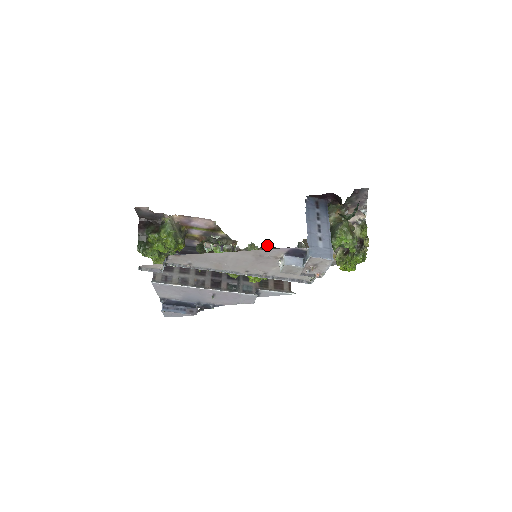
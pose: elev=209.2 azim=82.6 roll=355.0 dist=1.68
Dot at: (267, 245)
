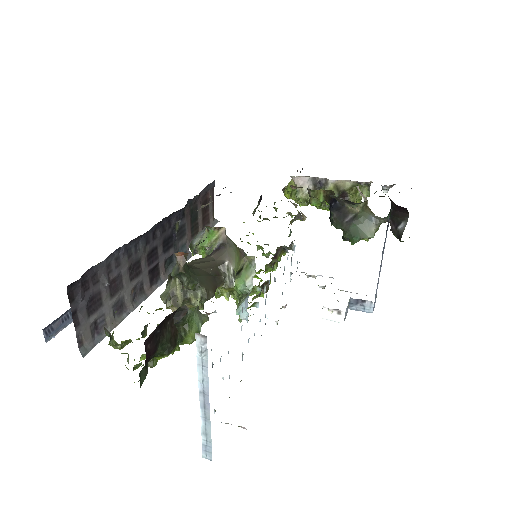
Dot at: (283, 247)
